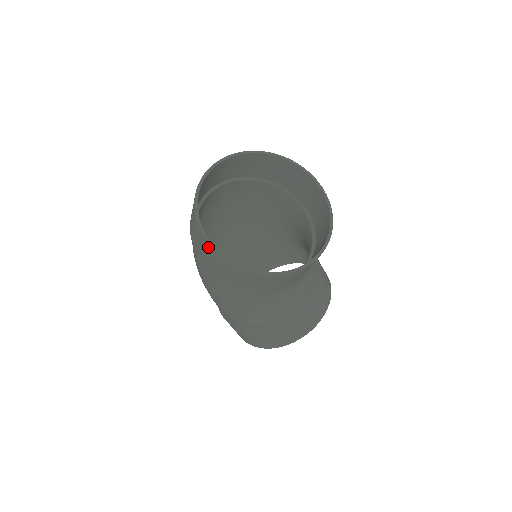
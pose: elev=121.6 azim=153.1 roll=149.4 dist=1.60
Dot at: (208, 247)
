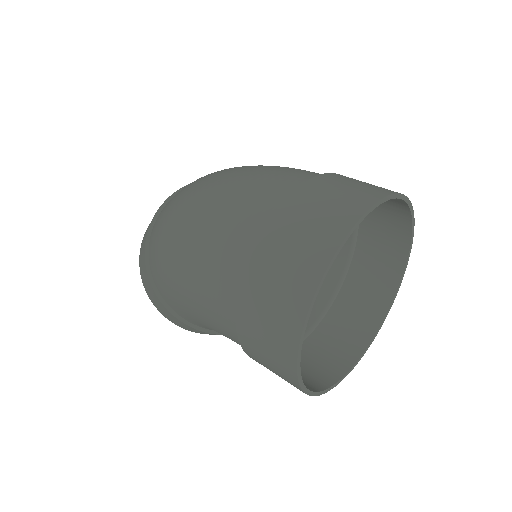
Dot at: (288, 356)
